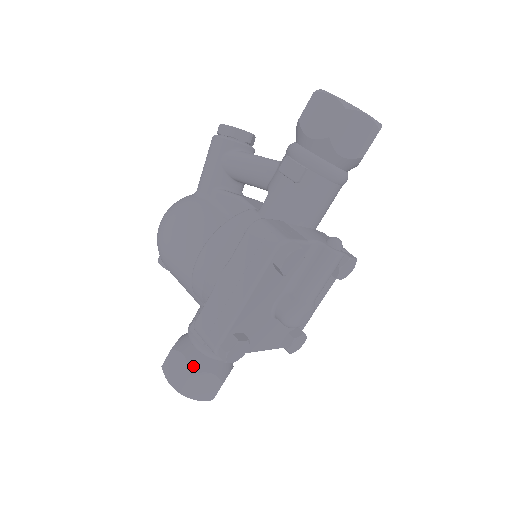
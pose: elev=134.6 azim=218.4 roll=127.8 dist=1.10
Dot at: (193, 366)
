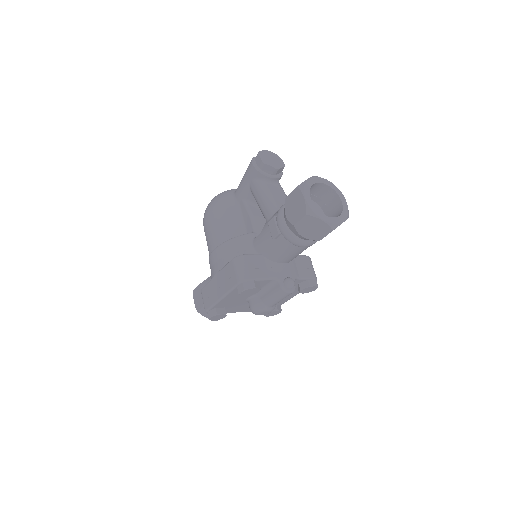
Dot at: occluded
